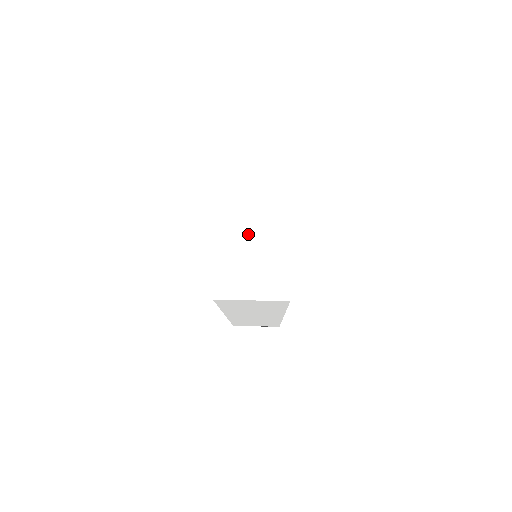
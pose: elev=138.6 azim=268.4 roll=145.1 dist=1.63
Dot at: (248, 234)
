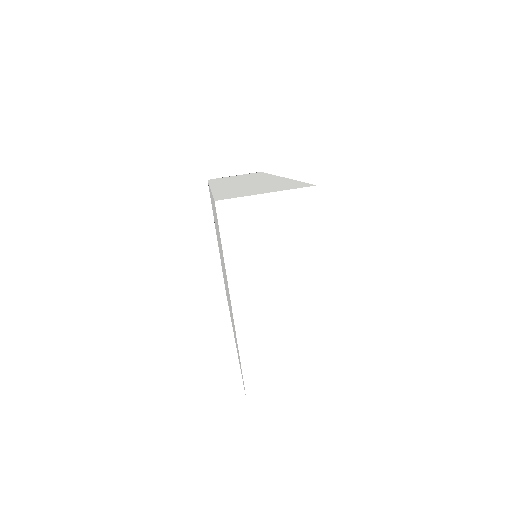
Dot at: (276, 318)
